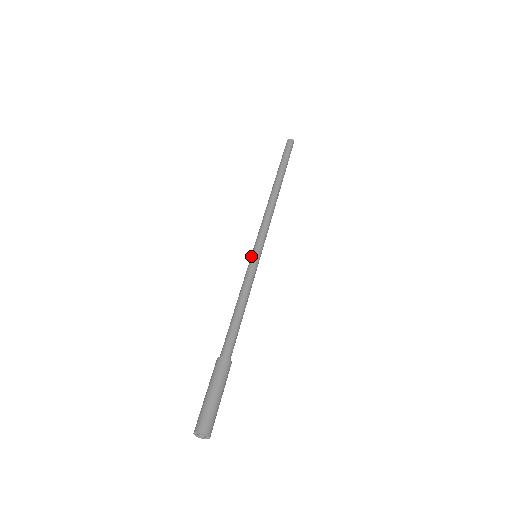
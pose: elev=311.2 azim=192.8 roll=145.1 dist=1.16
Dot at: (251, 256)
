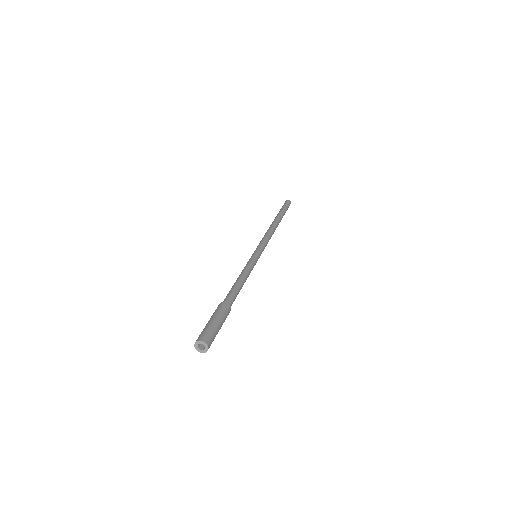
Dot at: occluded
